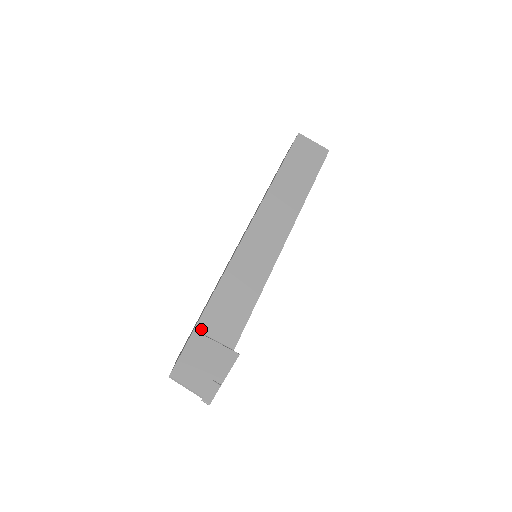
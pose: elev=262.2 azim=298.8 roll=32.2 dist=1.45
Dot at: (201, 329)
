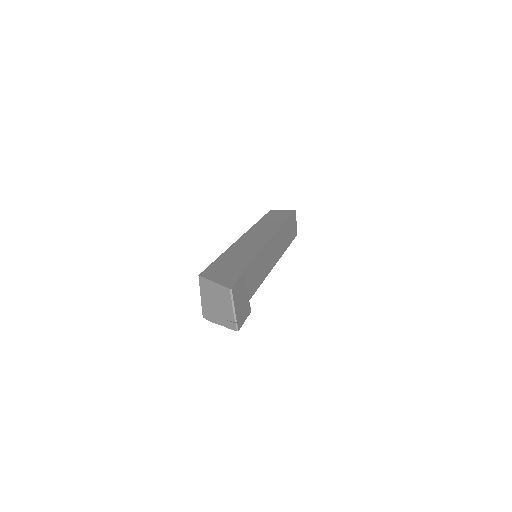
Dot at: (244, 274)
